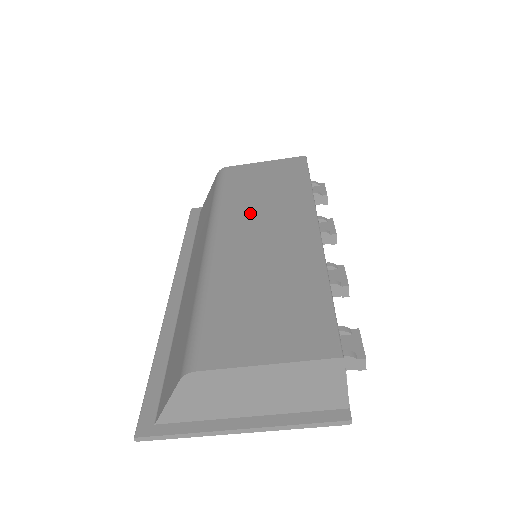
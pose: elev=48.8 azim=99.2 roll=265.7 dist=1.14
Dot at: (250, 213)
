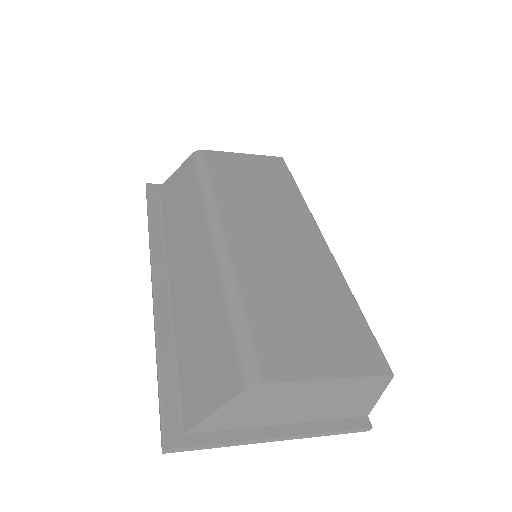
Dot at: (251, 210)
